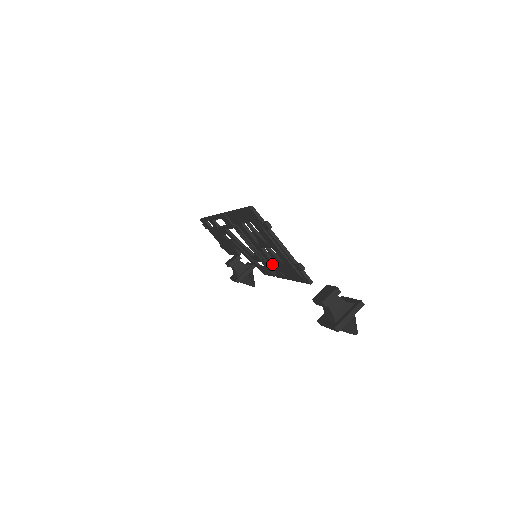
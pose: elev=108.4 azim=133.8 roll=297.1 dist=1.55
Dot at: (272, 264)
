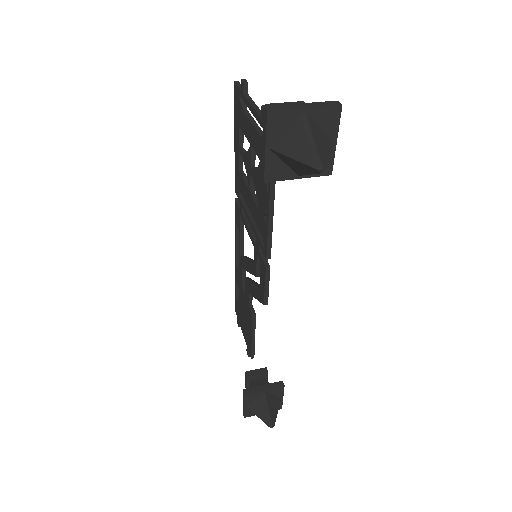
Dot at: (259, 215)
